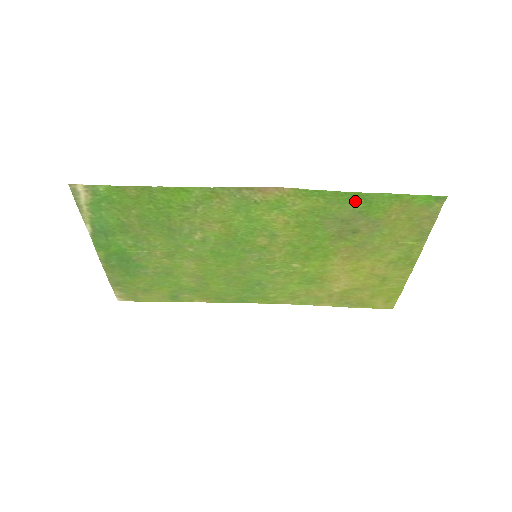
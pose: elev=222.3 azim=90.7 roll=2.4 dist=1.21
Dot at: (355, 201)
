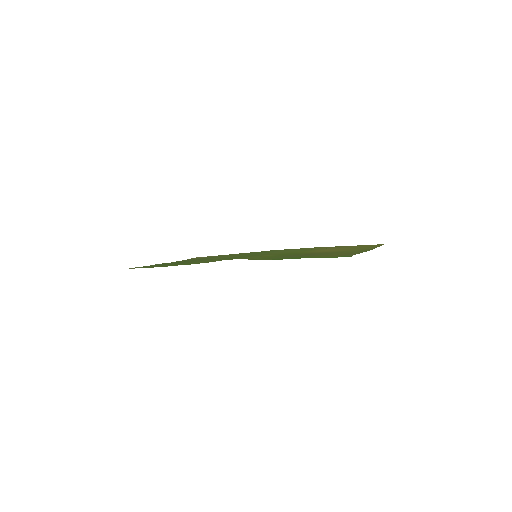
Dot at: (289, 258)
